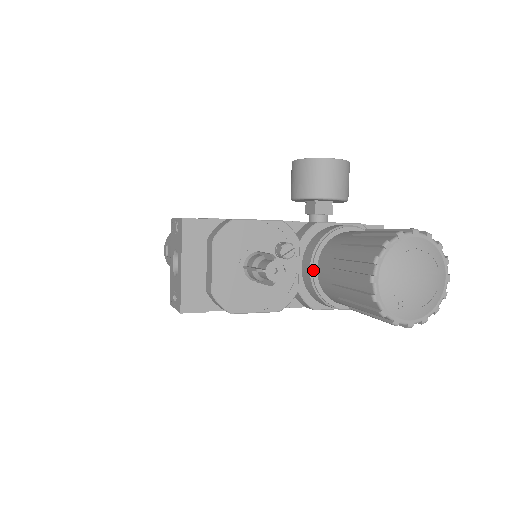
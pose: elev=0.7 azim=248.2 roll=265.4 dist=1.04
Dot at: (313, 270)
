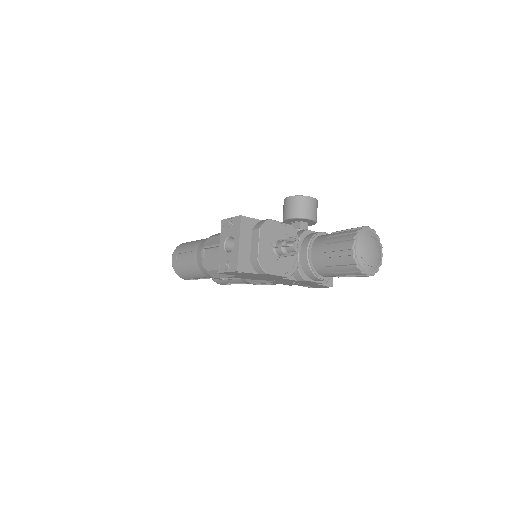
Dot at: (309, 253)
